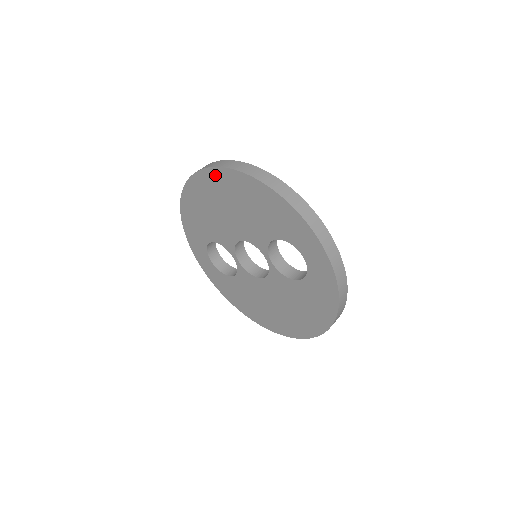
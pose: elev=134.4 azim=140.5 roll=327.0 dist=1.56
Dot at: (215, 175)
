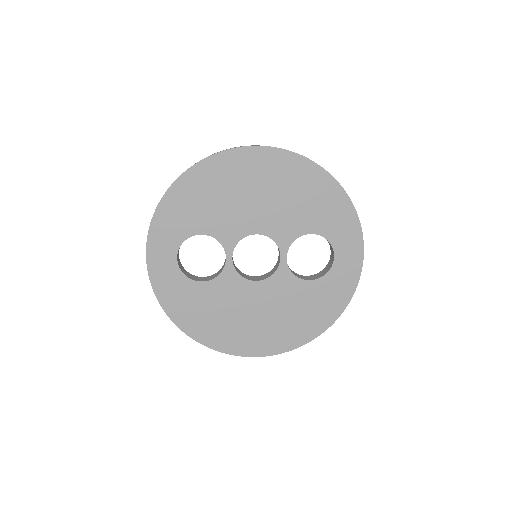
Dot at: (268, 155)
